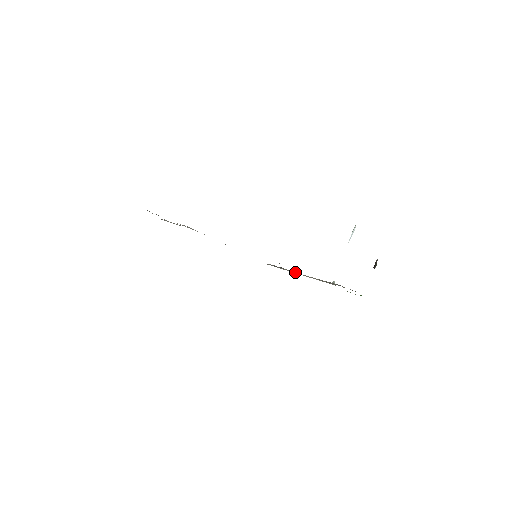
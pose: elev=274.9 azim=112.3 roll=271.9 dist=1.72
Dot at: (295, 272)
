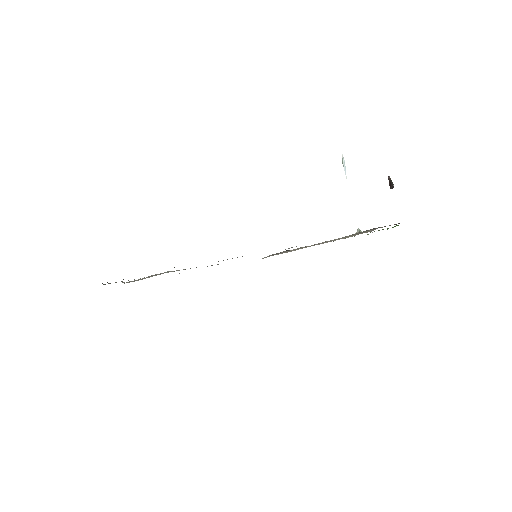
Dot at: (307, 246)
